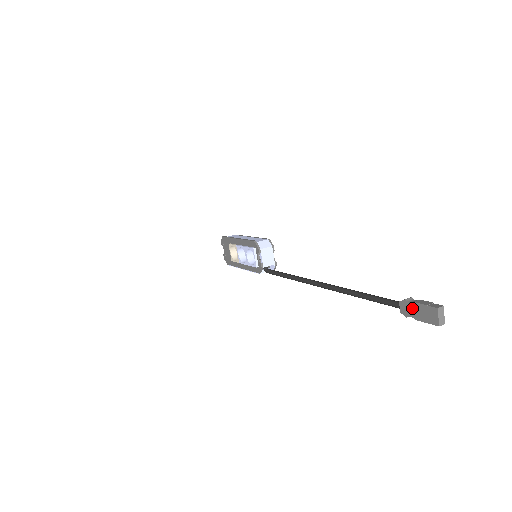
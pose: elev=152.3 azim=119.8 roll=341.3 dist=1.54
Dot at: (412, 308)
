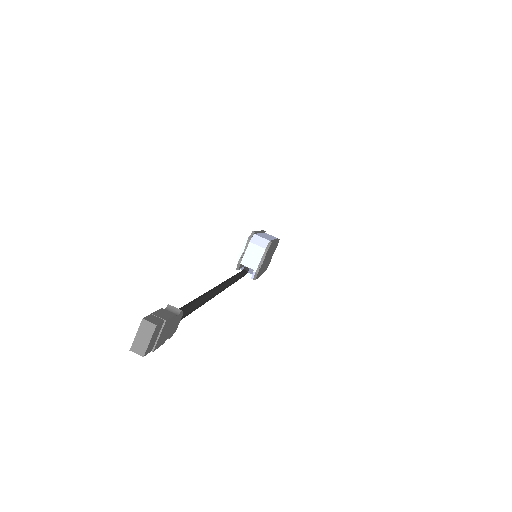
Dot at: occluded
